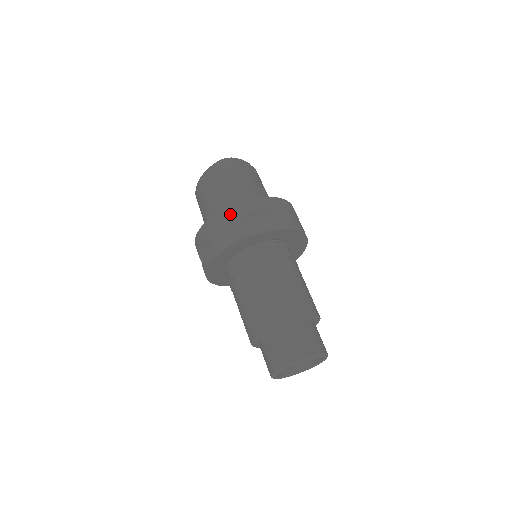
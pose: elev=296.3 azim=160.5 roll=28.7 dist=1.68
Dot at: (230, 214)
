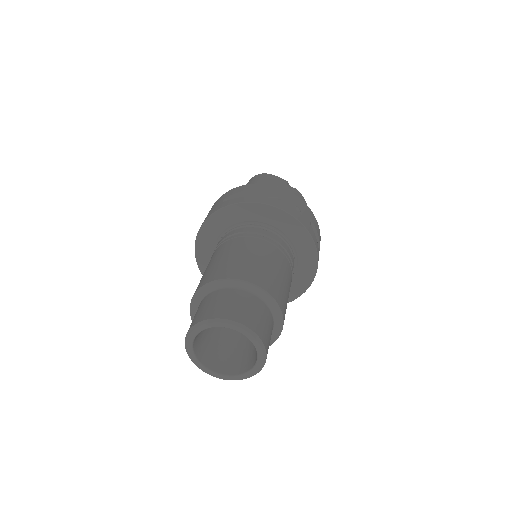
Dot at: (221, 198)
